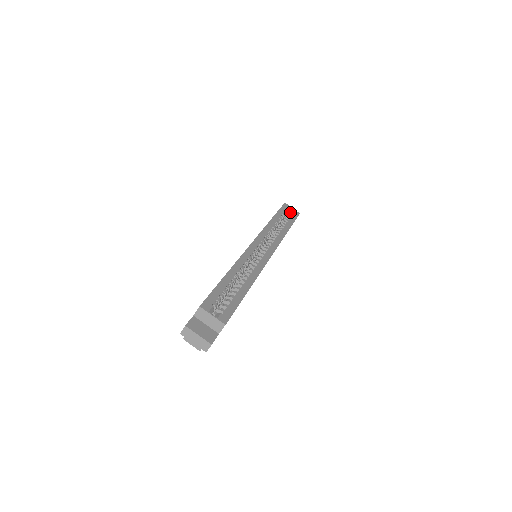
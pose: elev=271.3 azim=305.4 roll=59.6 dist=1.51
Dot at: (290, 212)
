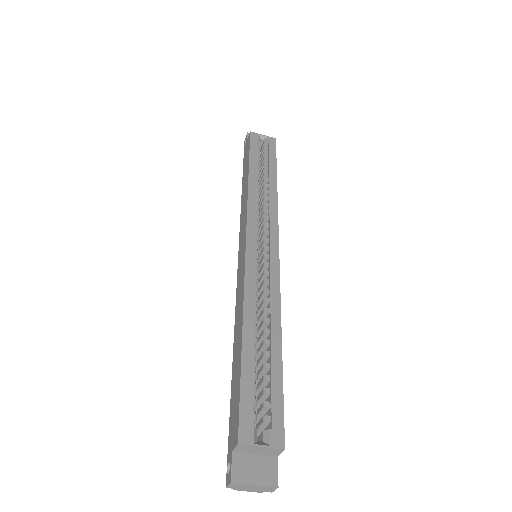
Dot at: (262, 142)
